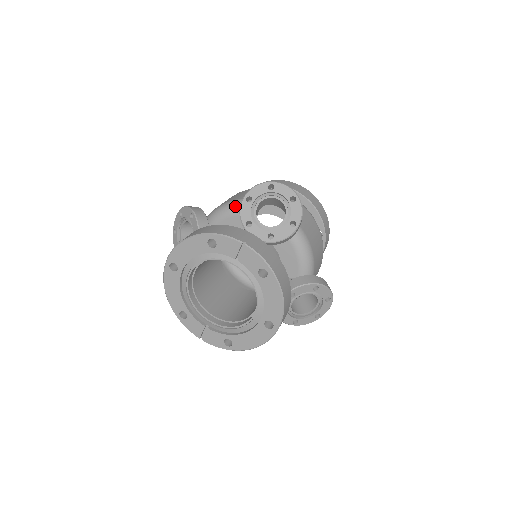
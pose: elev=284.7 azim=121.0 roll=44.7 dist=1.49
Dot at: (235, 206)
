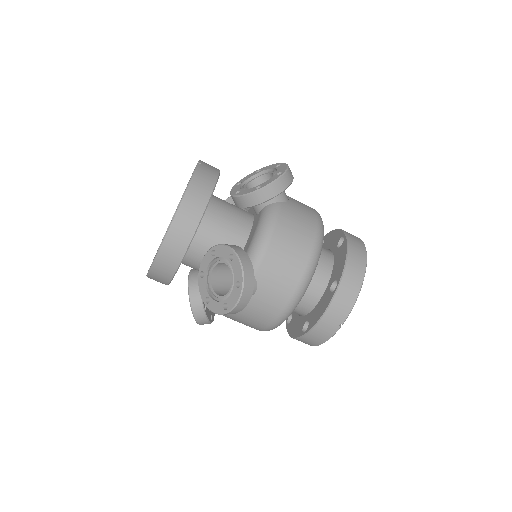
Dot at: occluded
